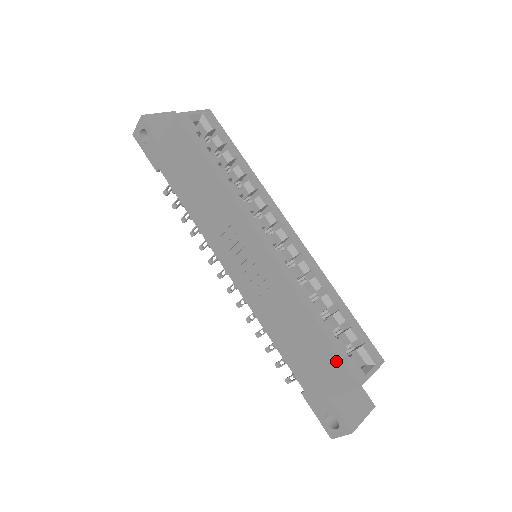
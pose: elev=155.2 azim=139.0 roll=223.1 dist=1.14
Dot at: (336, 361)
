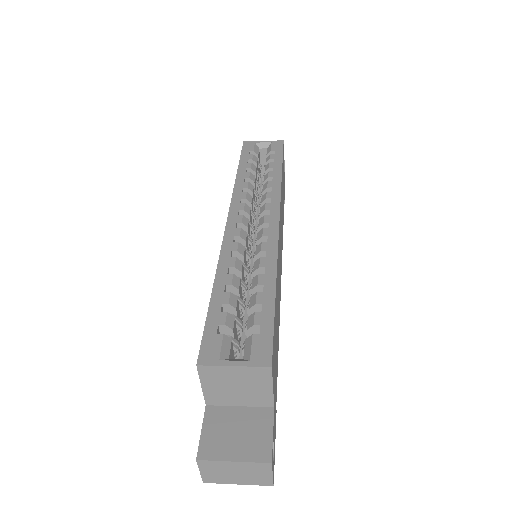
Dot at: occluded
